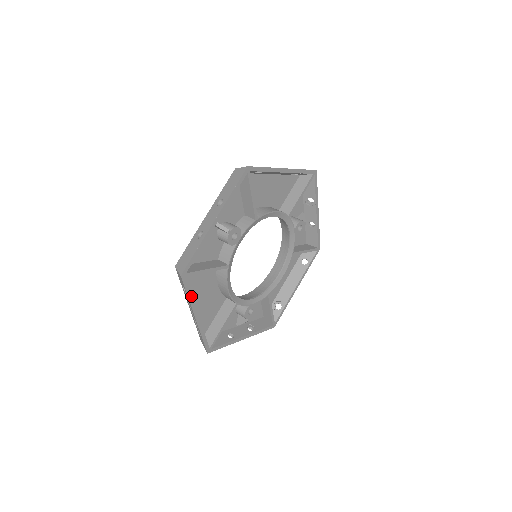
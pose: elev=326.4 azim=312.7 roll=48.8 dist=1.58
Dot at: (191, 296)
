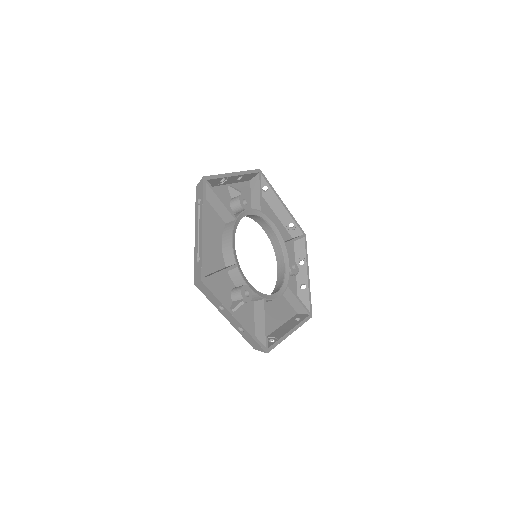
Dot at: (205, 203)
